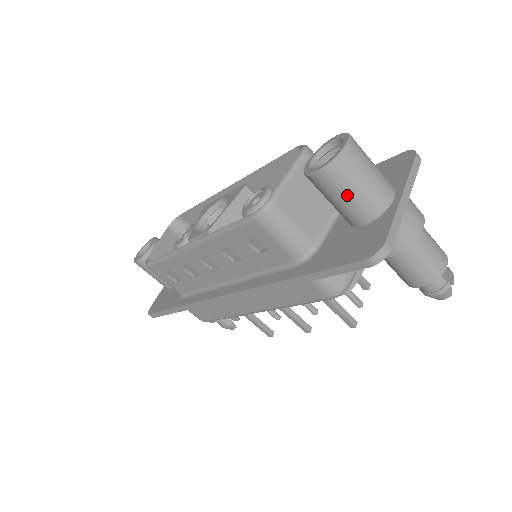
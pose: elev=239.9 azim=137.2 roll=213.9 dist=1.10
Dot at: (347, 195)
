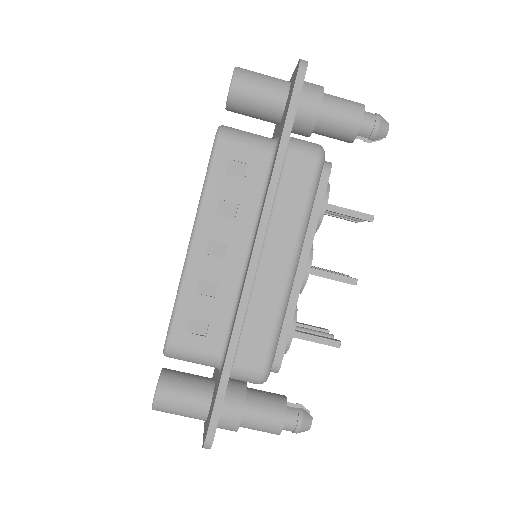
Dot at: (260, 83)
